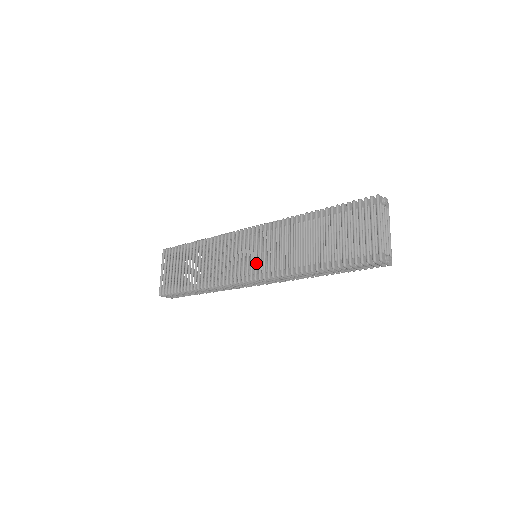
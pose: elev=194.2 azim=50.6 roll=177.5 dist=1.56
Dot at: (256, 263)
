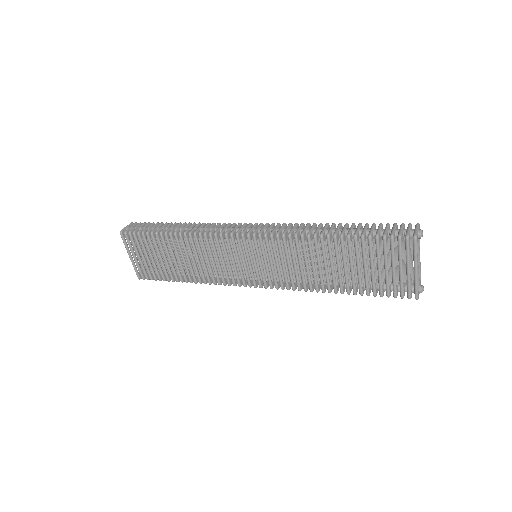
Dot at: (263, 273)
